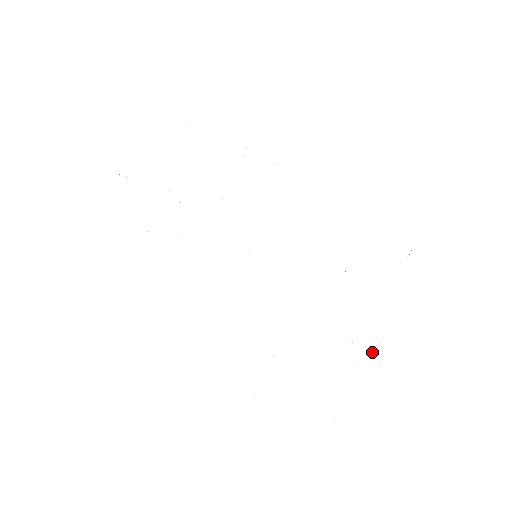
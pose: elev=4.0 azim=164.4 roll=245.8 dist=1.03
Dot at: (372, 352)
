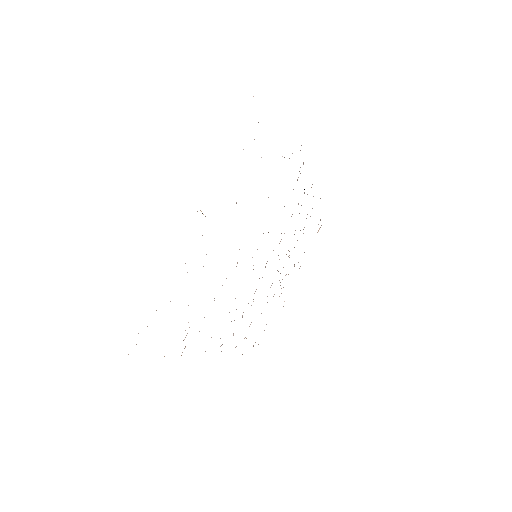
Dot at: occluded
